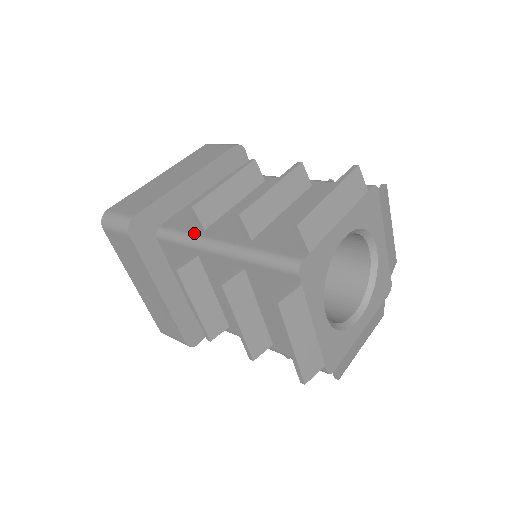
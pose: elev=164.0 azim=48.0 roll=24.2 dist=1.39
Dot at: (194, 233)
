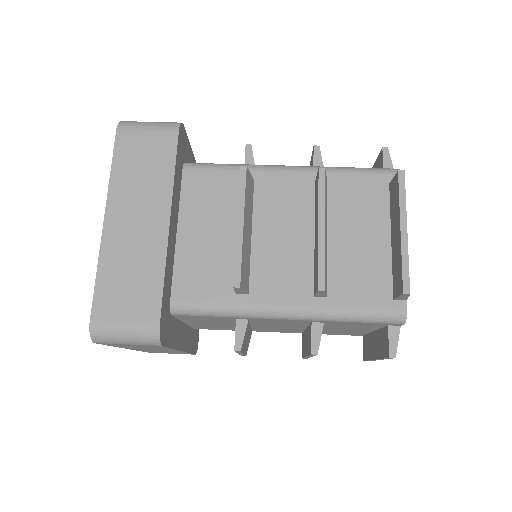
Dot at: (239, 303)
